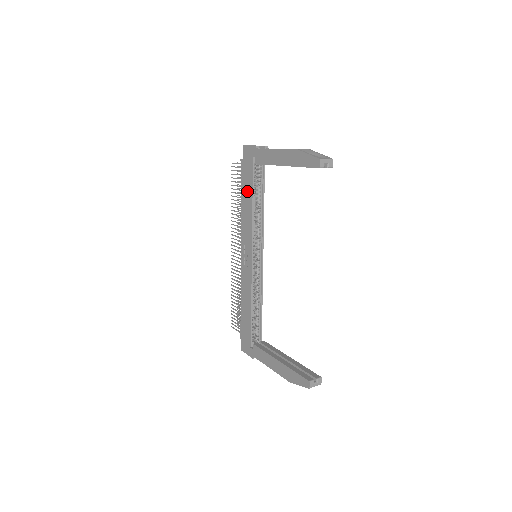
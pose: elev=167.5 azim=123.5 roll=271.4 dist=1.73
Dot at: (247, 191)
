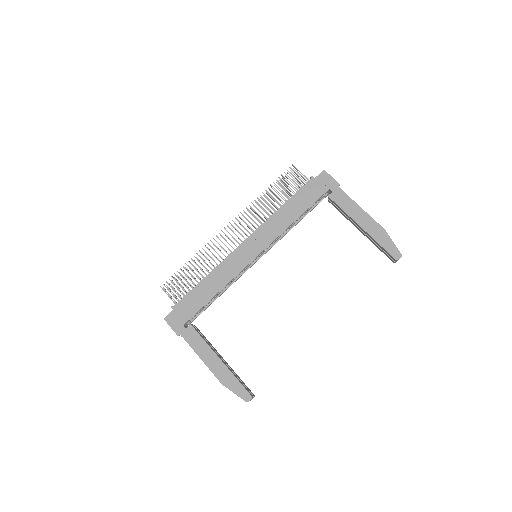
Dot at: (299, 205)
